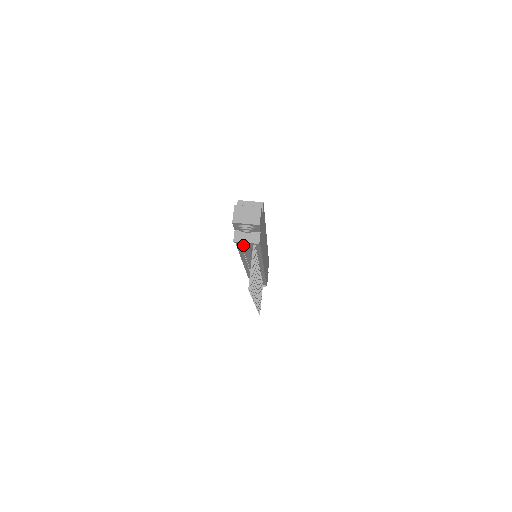
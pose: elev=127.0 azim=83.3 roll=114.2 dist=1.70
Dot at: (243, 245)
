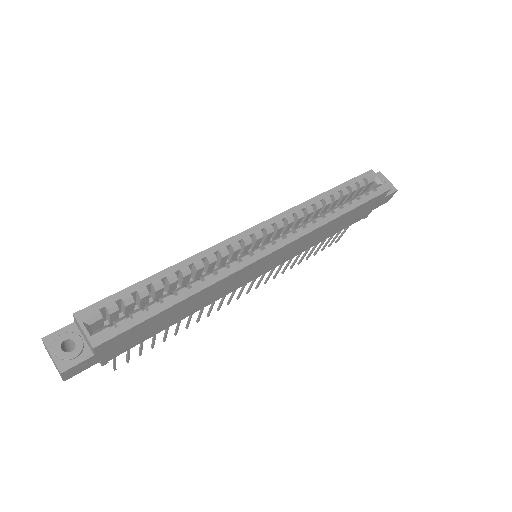
Dot at: occluded
